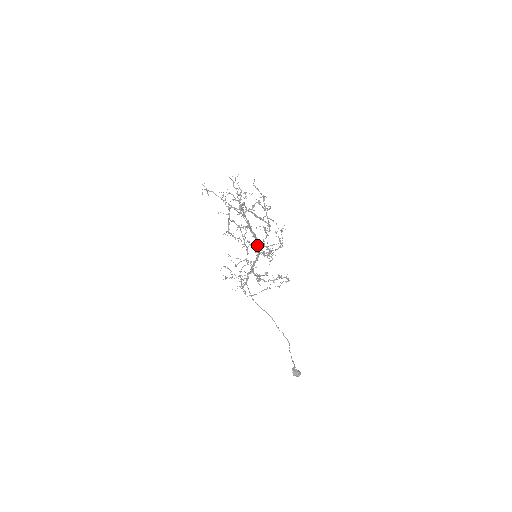
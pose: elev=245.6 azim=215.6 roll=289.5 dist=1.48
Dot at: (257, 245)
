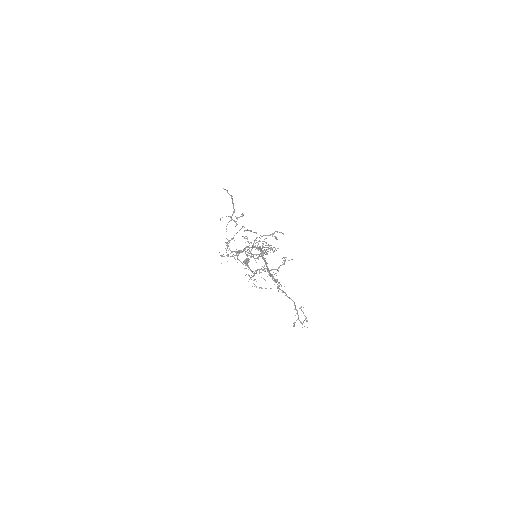
Dot at: occluded
